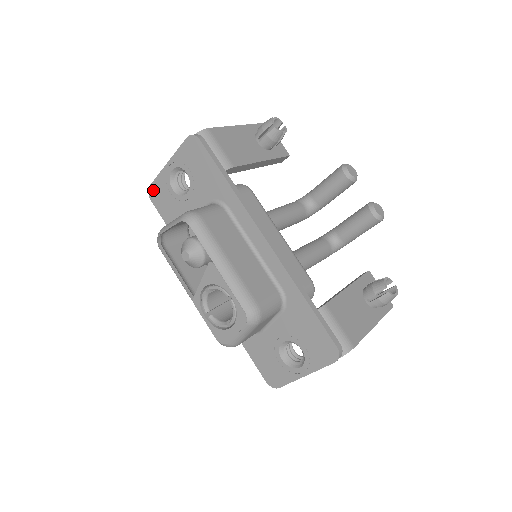
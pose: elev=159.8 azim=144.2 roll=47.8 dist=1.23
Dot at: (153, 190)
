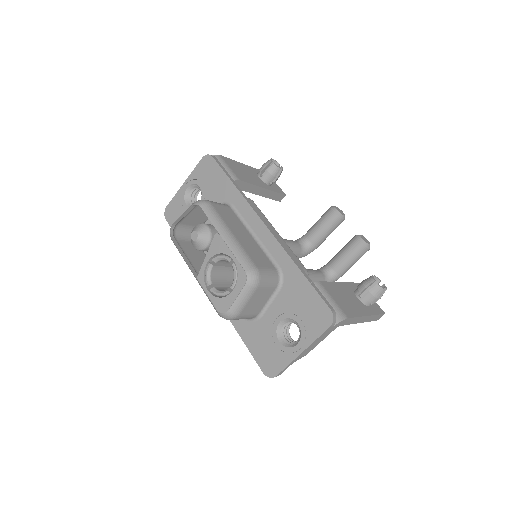
Dot at: (169, 210)
